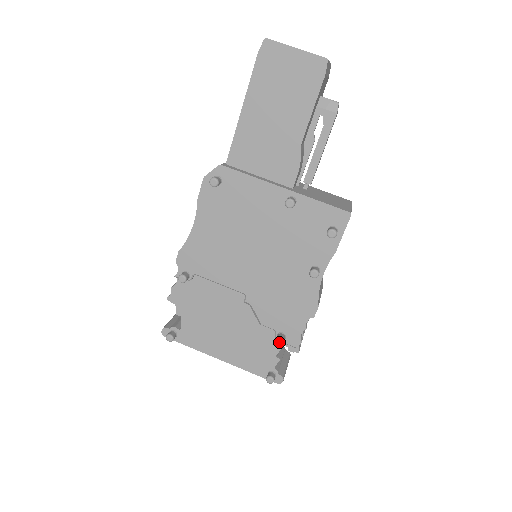
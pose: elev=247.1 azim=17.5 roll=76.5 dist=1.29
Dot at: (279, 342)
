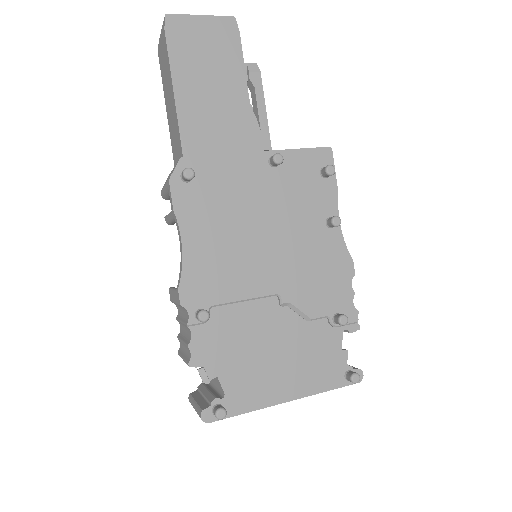
Dot at: (344, 321)
